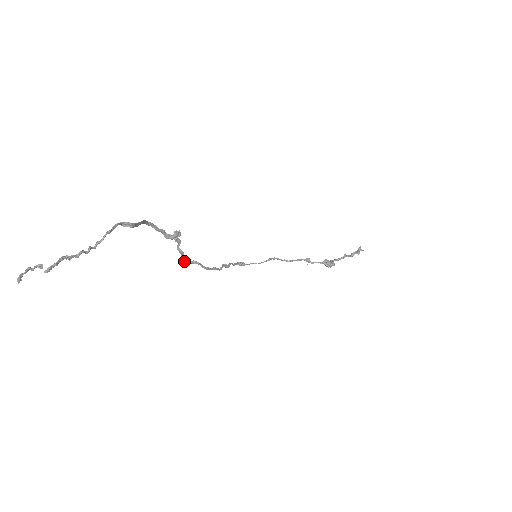
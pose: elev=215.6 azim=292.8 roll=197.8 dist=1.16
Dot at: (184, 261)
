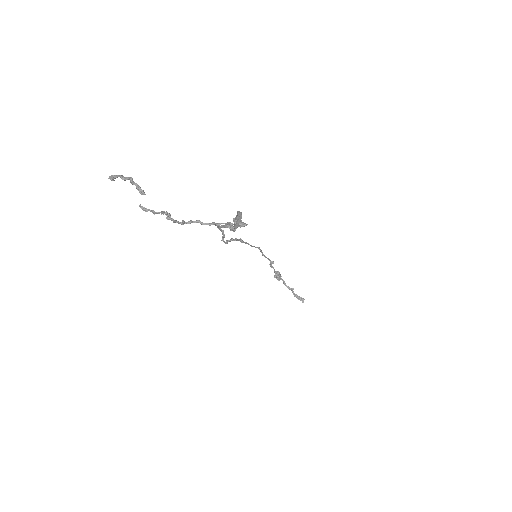
Dot at: (219, 226)
